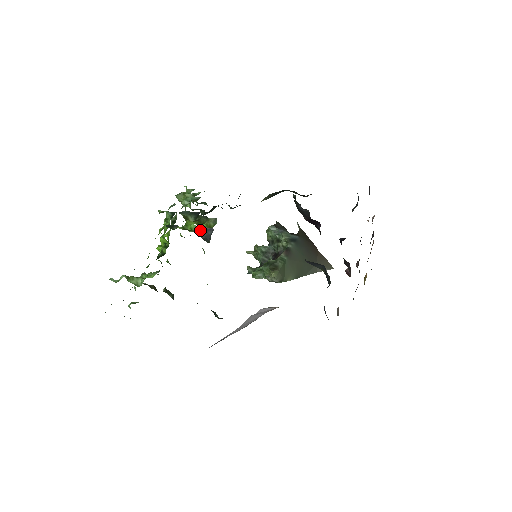
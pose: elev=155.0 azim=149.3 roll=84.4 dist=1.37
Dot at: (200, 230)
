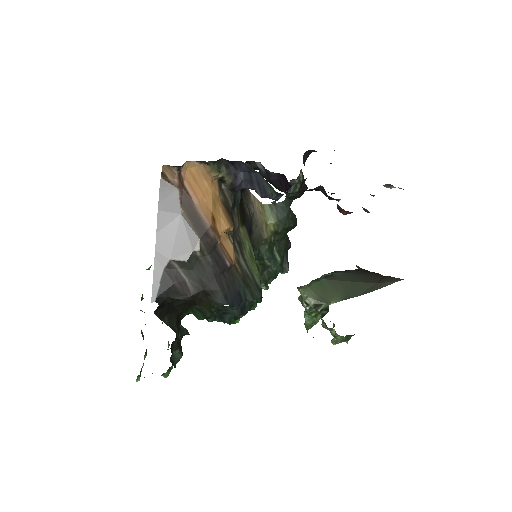
Dot at: occluded
